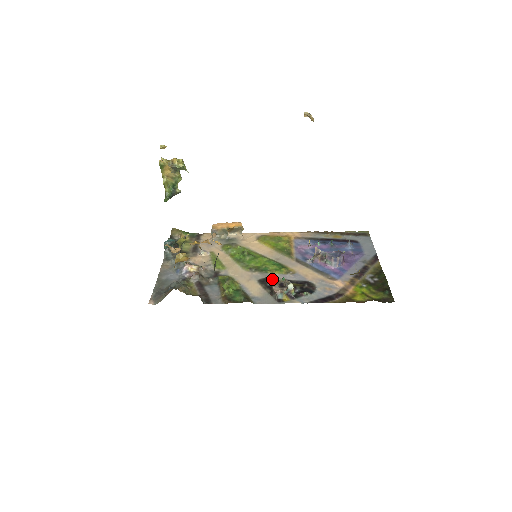
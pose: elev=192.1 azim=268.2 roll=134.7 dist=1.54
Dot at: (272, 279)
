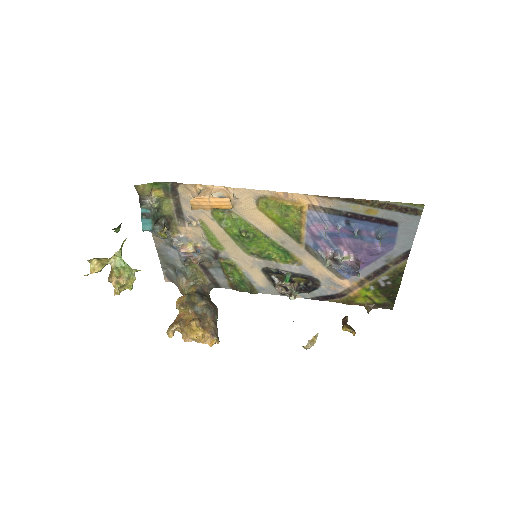
Dot at: (276, 272)
